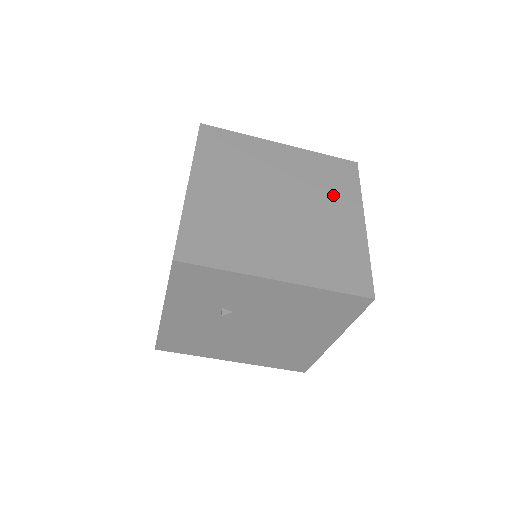
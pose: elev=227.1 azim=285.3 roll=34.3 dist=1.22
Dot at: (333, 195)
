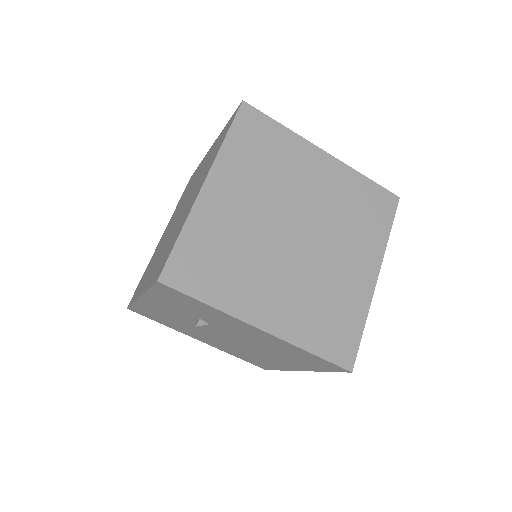
Dot at: (357, 235)
